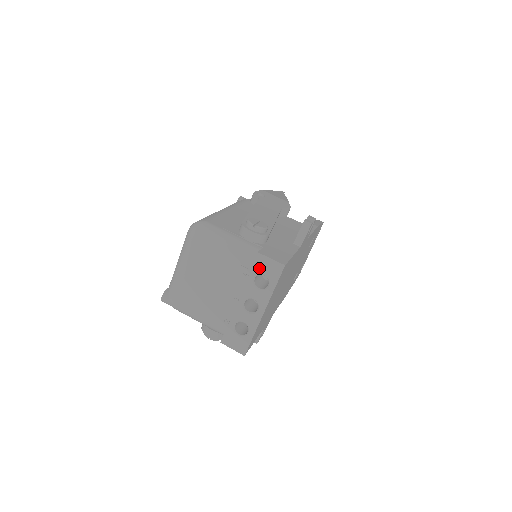
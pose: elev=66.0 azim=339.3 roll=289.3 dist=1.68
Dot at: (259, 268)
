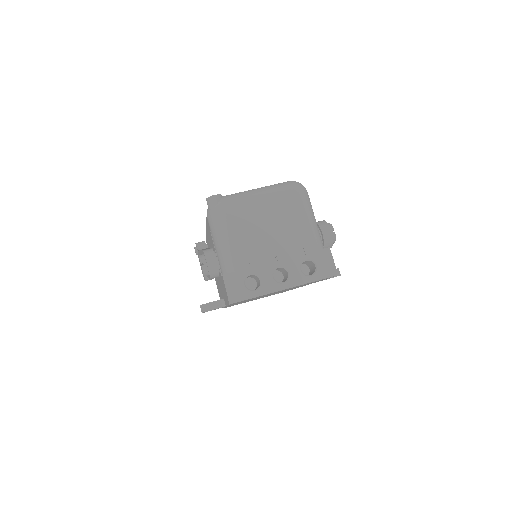
Dot at: (318, 257)
